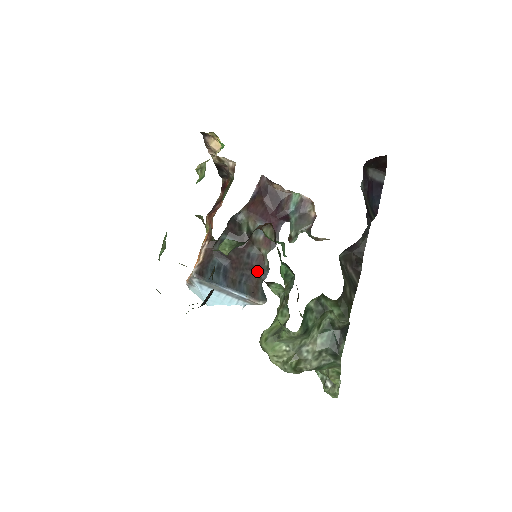
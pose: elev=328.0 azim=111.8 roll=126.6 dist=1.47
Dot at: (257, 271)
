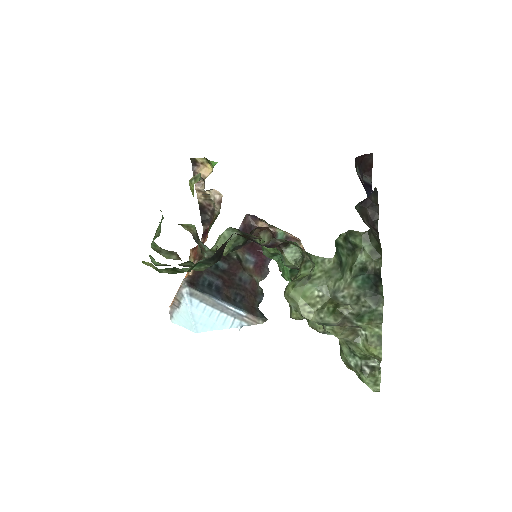
Dot at: (251, 293)
